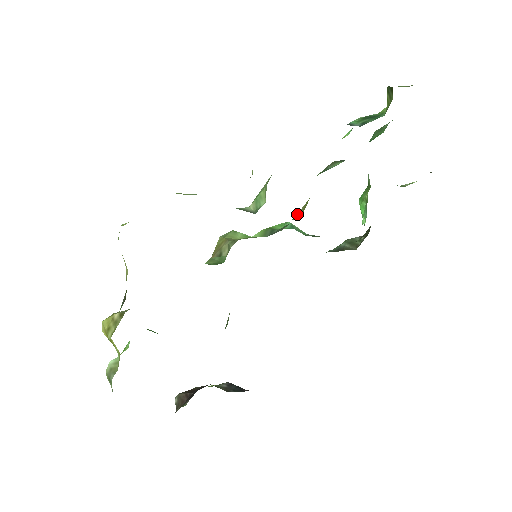
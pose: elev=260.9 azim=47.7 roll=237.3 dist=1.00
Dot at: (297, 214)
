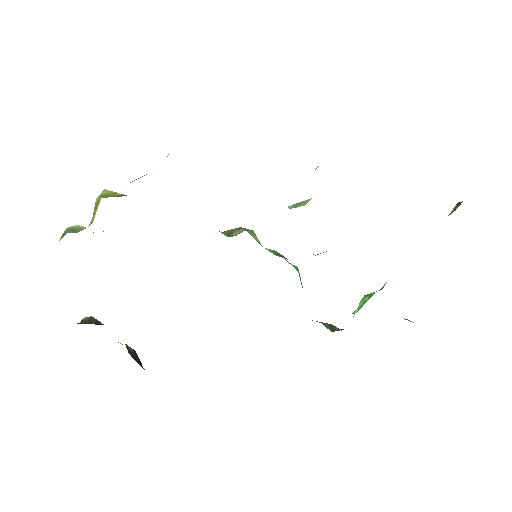
Dot at: (313, 254)
